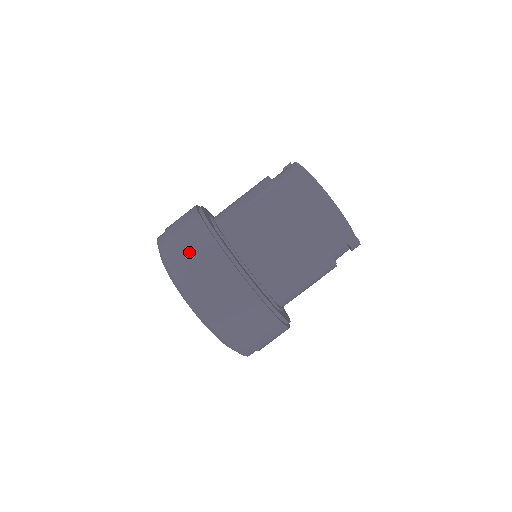
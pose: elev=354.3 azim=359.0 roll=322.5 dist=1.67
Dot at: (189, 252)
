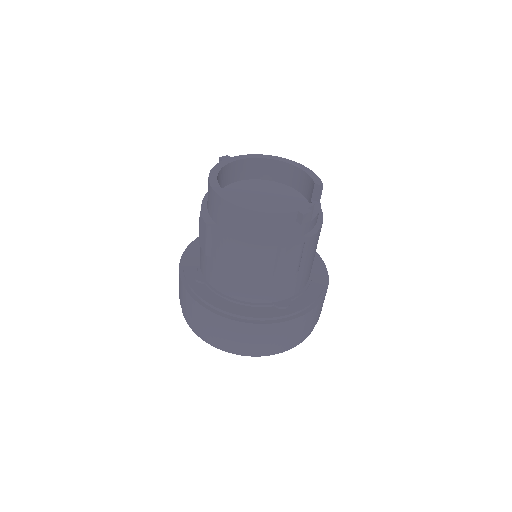
Dot at: (188, 312)
